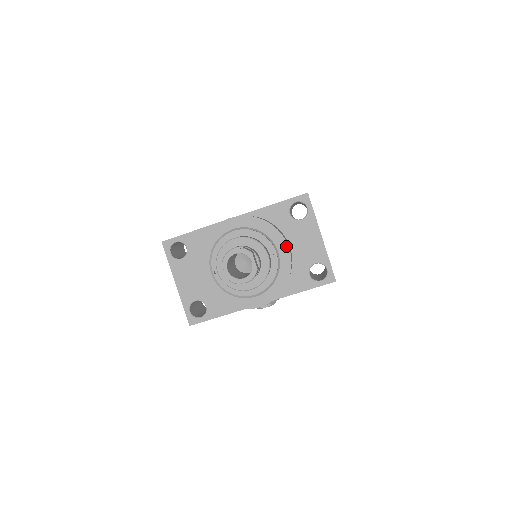
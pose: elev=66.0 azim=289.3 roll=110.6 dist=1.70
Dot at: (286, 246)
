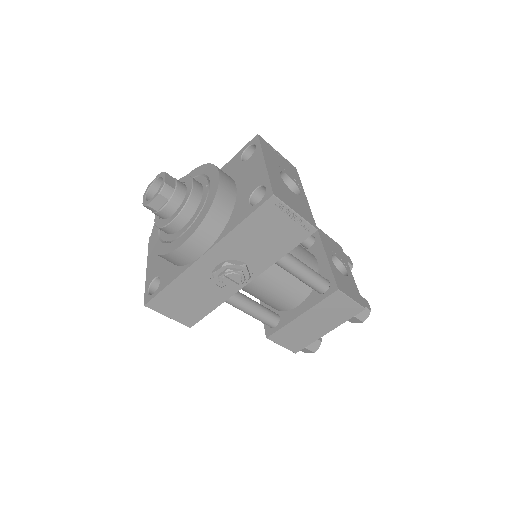
Dot at: (217, 173)
